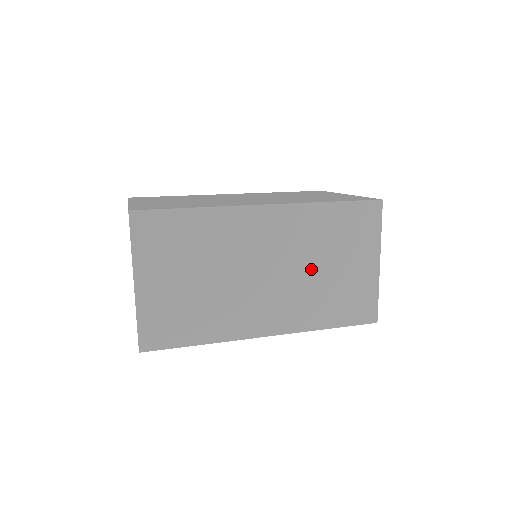
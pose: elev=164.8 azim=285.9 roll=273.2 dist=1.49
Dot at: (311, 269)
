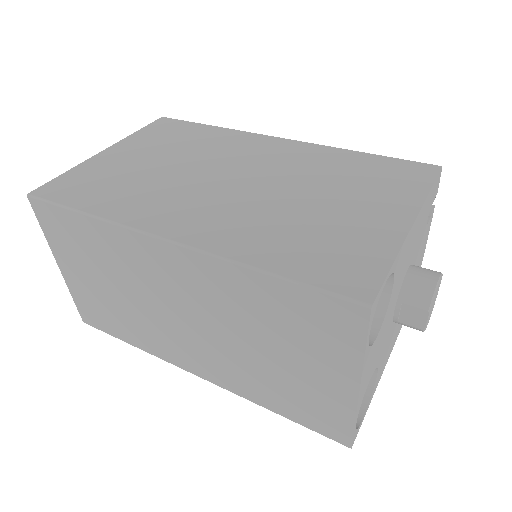
Dot at: (242, 341)
